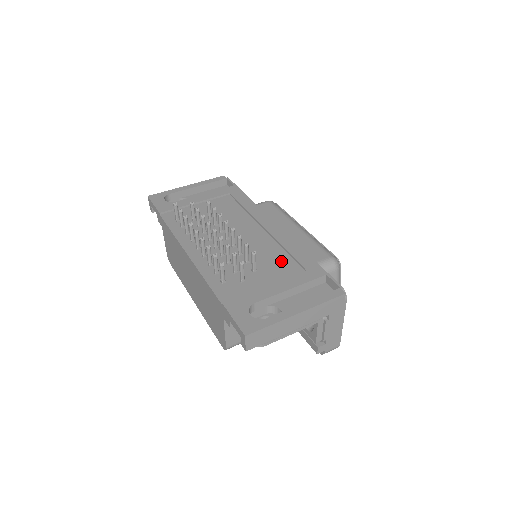
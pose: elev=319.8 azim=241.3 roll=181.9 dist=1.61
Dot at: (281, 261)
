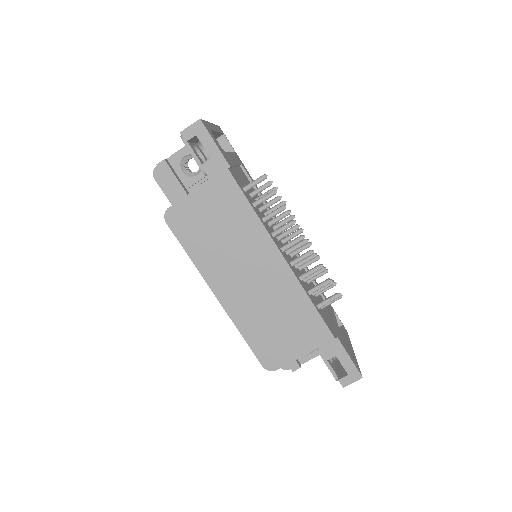
Dot at: occluded
